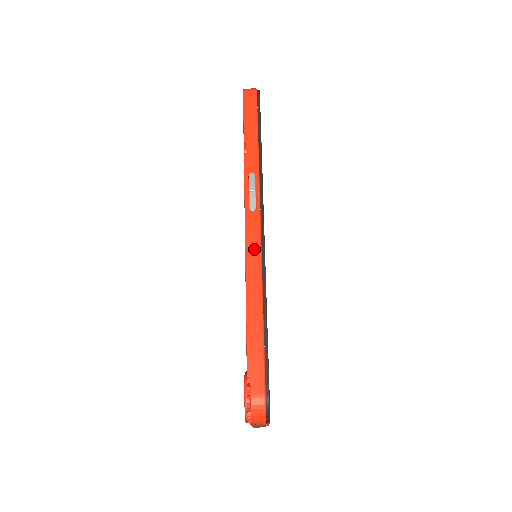
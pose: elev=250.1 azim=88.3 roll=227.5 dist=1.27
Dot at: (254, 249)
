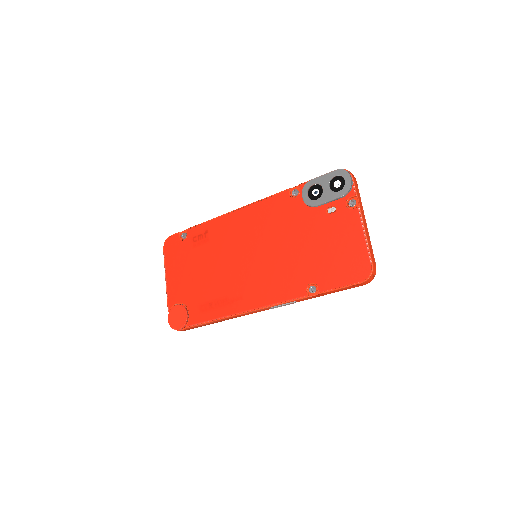
Dot at: (248, 314)
